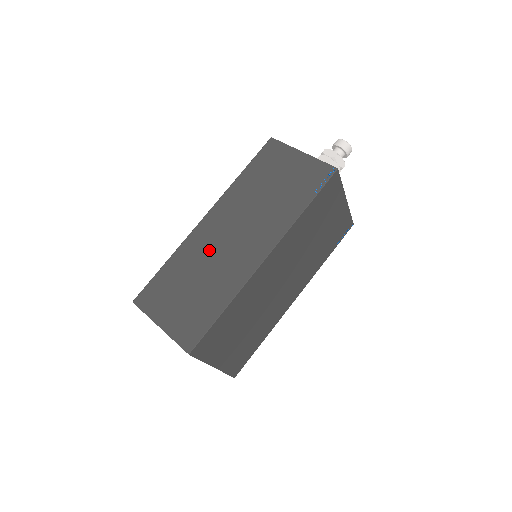
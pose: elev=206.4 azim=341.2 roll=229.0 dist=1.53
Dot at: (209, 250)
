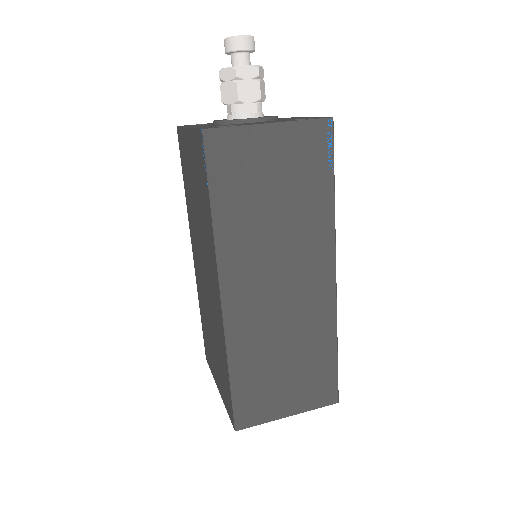
Dot at: (268, 322)
